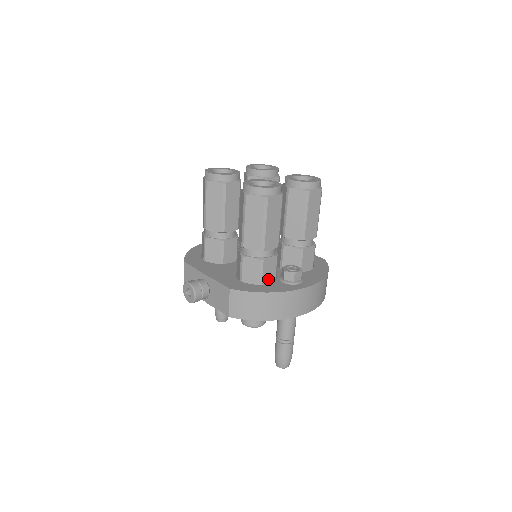
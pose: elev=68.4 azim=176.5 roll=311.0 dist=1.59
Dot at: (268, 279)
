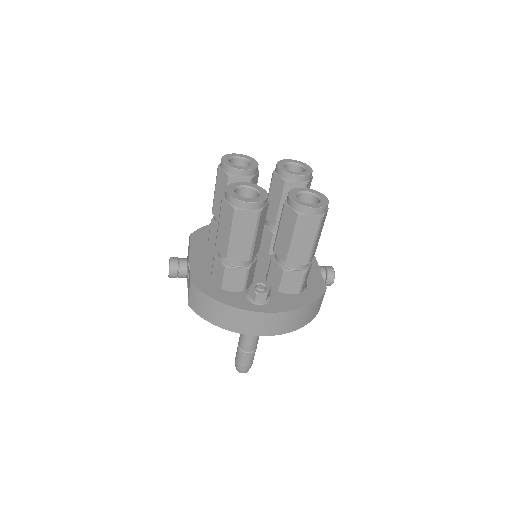
Dot at: (233, 287)
